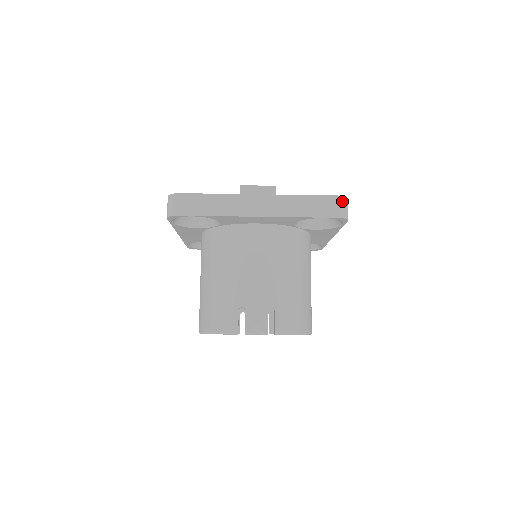
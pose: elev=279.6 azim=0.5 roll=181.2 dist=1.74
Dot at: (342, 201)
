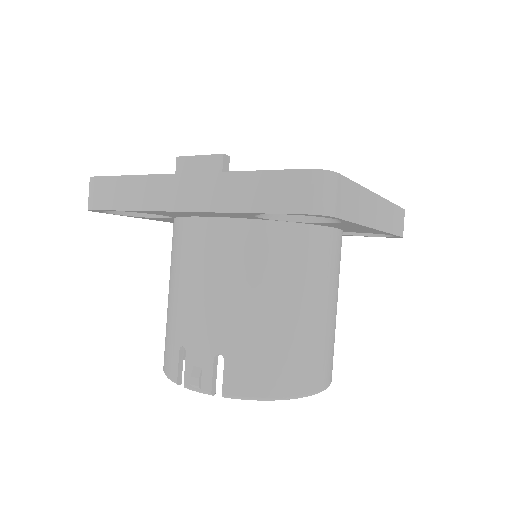
Dot at: (314, 179)
